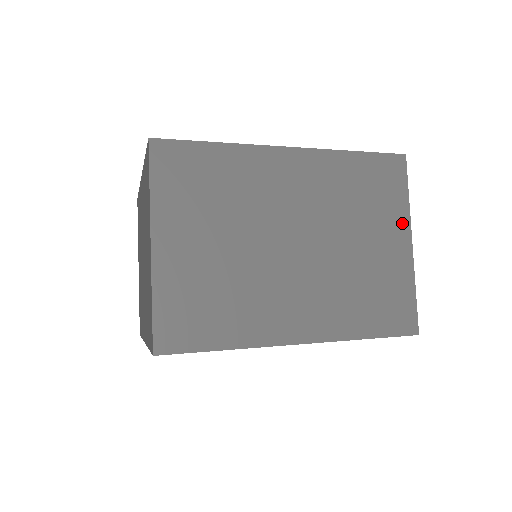
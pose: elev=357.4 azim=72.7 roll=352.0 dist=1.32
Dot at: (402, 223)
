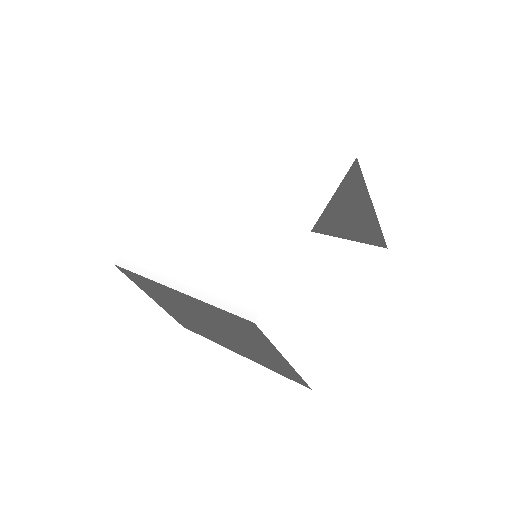
Dot at: (273, 350)
